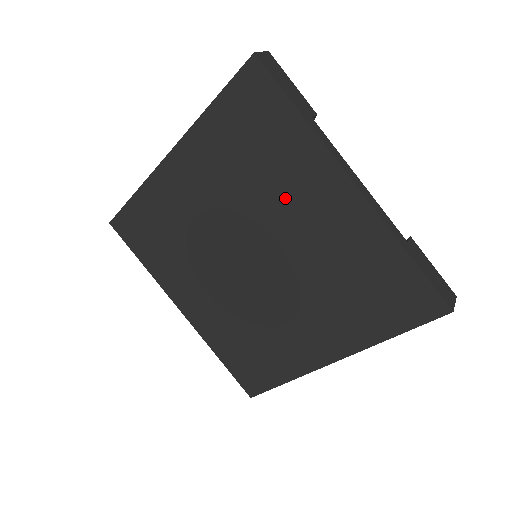
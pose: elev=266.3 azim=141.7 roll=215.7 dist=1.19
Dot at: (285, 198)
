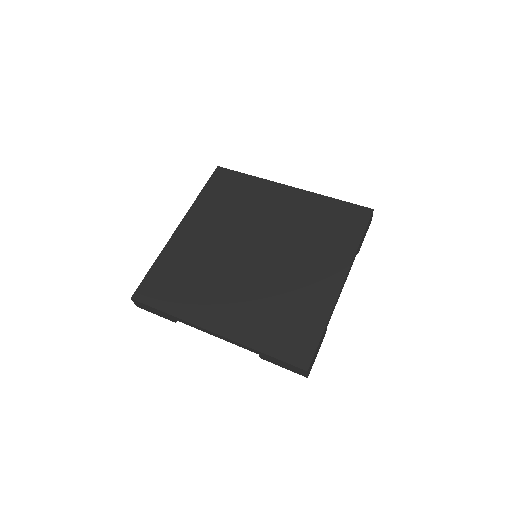
Dot at: (260, 210)
